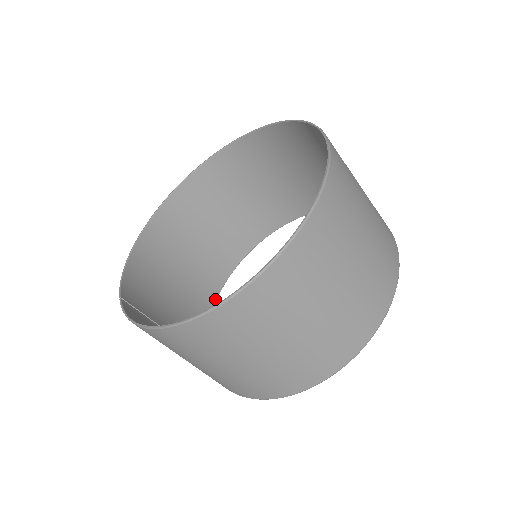
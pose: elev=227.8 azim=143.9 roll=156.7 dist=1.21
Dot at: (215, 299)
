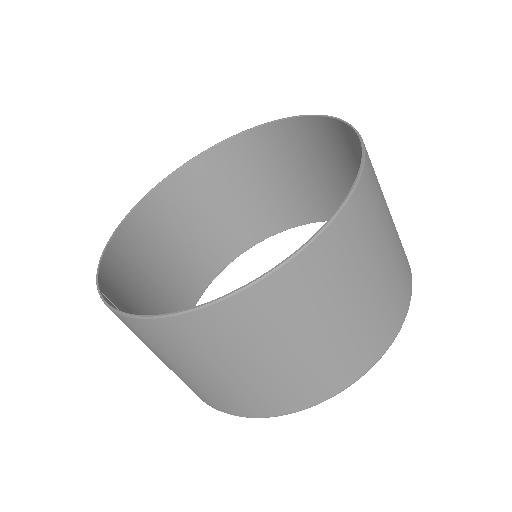
Dot at: occluded
